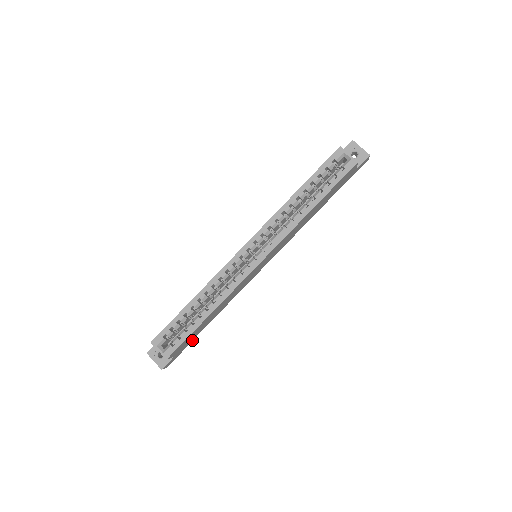
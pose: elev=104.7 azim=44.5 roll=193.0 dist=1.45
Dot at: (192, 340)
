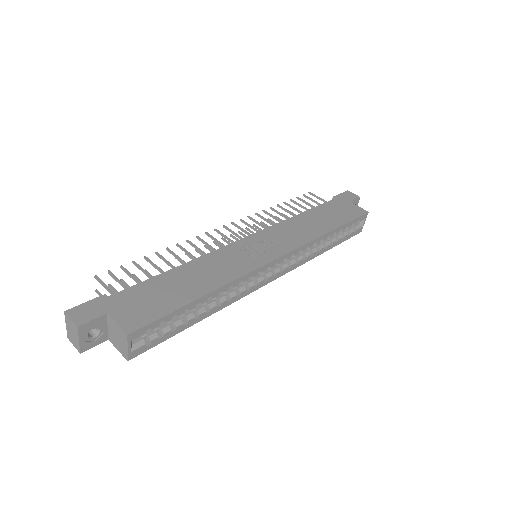
Dot at: occluded
